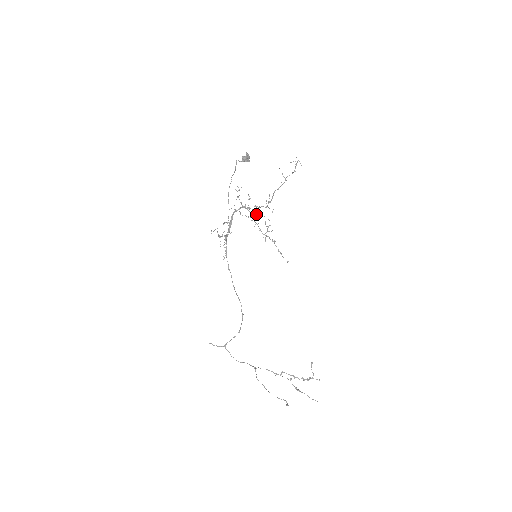
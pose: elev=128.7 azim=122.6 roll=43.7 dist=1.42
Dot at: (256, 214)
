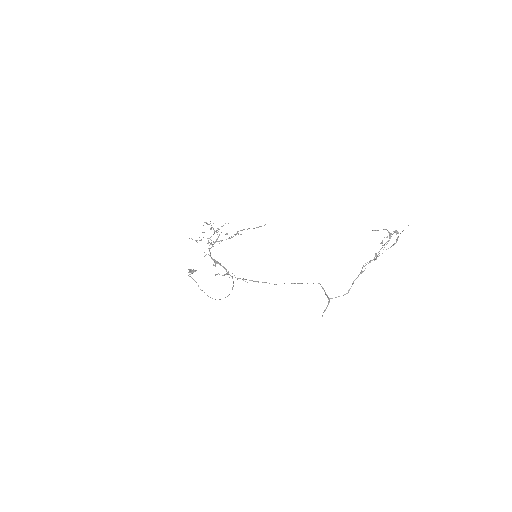
Dot at: occluded
